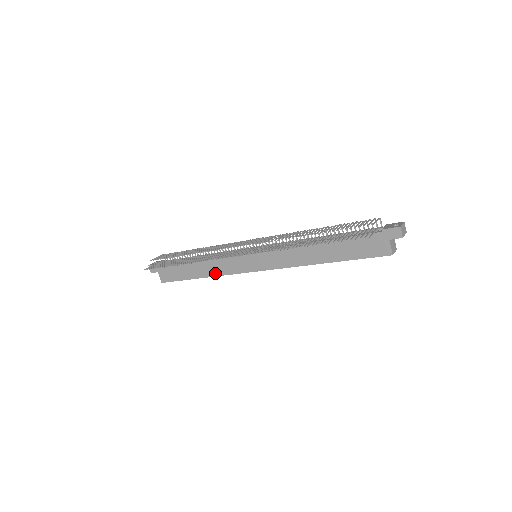
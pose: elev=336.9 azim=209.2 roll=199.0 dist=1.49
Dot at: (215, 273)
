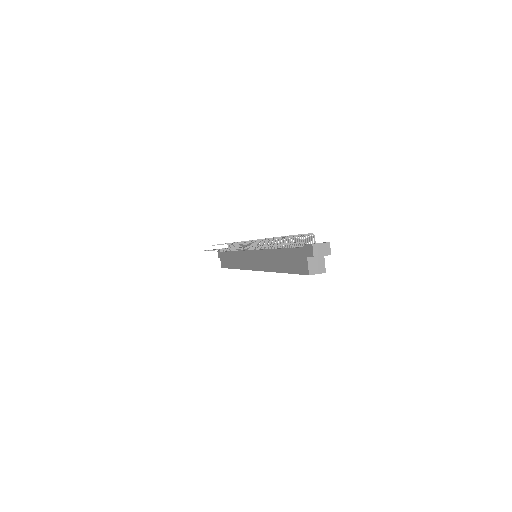
Dot at: (238, 266)
